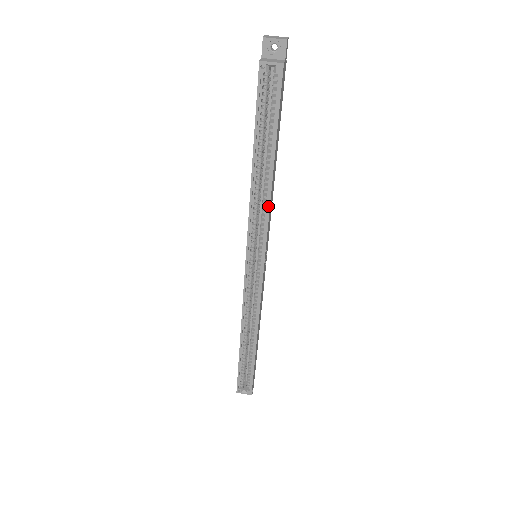
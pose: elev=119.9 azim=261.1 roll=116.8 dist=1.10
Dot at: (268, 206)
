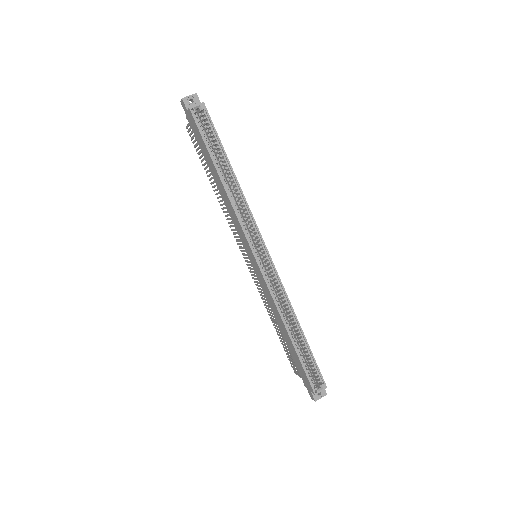
Dot at: (245, 200)
